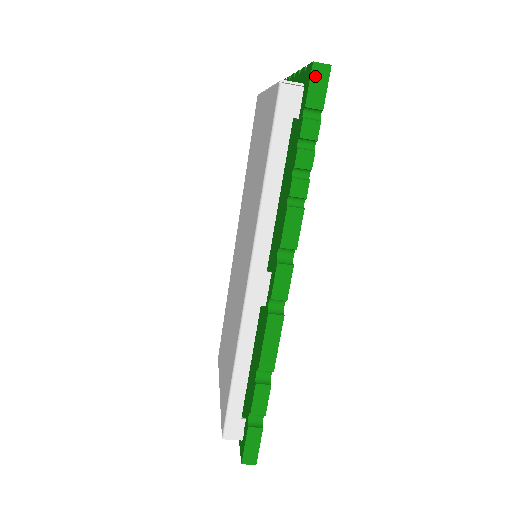
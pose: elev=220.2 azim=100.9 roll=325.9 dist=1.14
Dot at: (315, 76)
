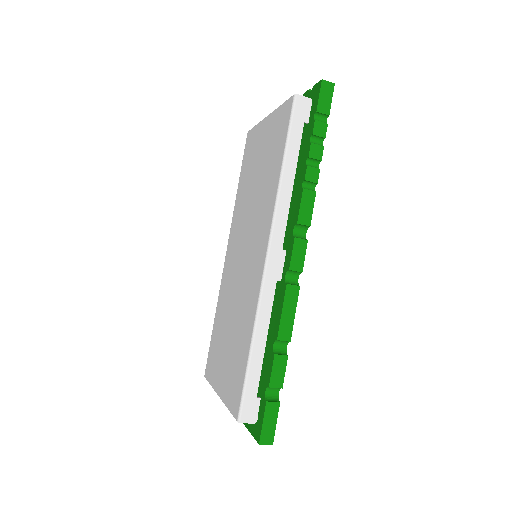
Dot at: (323, 90)
